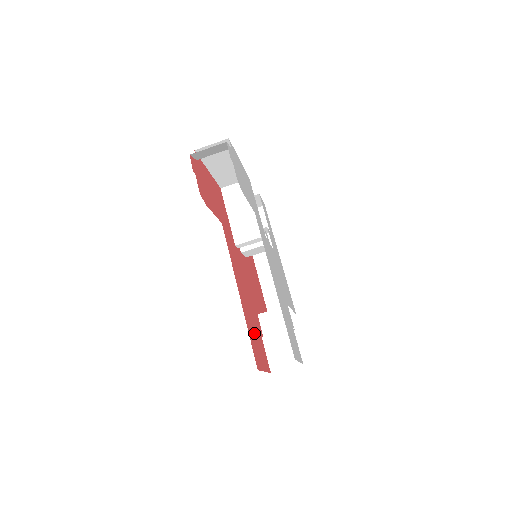
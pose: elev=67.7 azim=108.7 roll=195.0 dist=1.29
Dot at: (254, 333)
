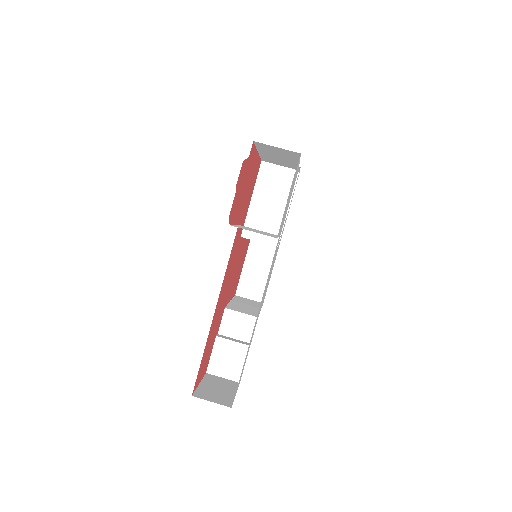
Dot at: (209, 345)
